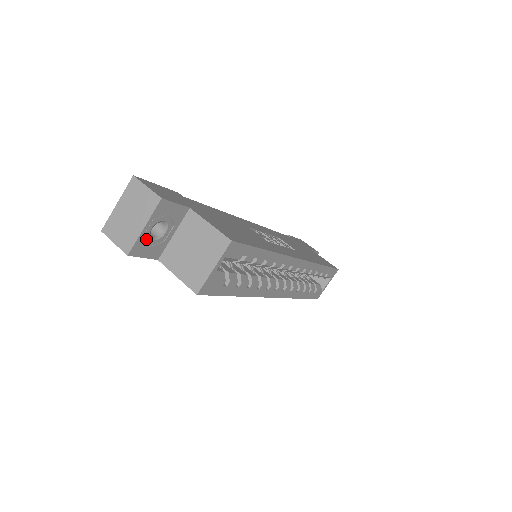
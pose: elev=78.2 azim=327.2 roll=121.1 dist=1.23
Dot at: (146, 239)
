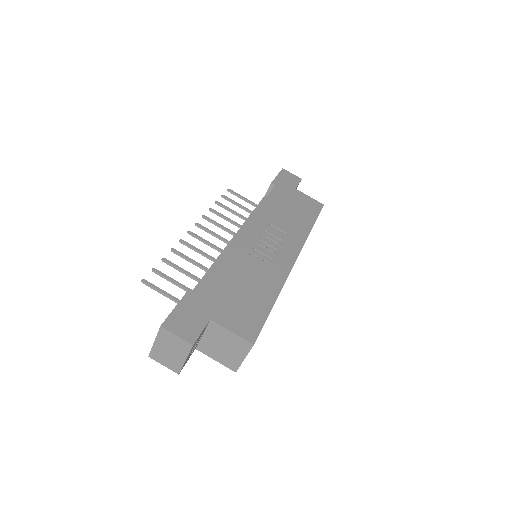
Dot at: (187, 358)
